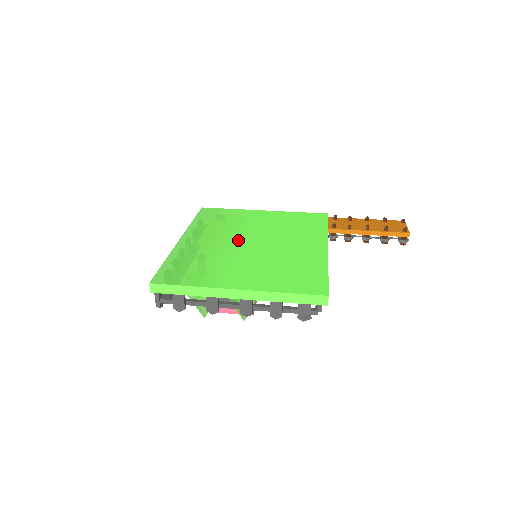
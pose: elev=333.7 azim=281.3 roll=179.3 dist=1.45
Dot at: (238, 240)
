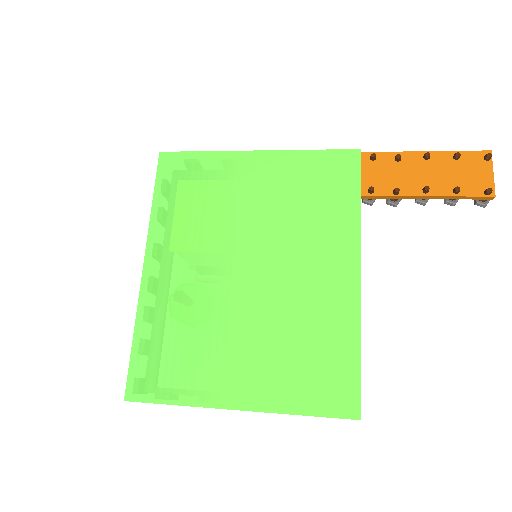
Dot at: (226, 263)
